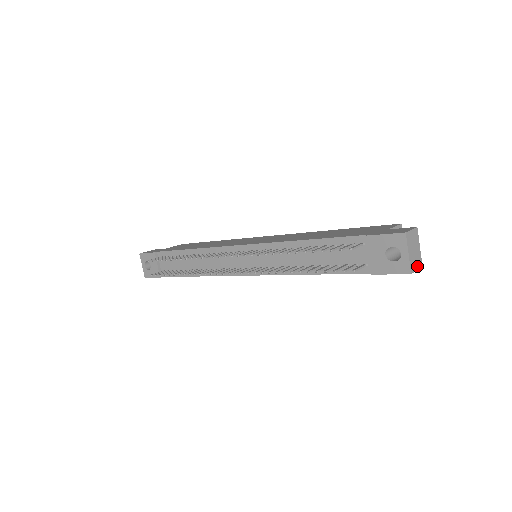
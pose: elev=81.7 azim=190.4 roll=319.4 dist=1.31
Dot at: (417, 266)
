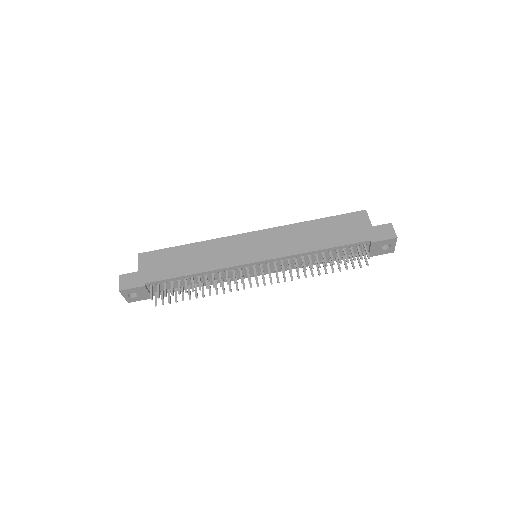
Dot at: occluded
